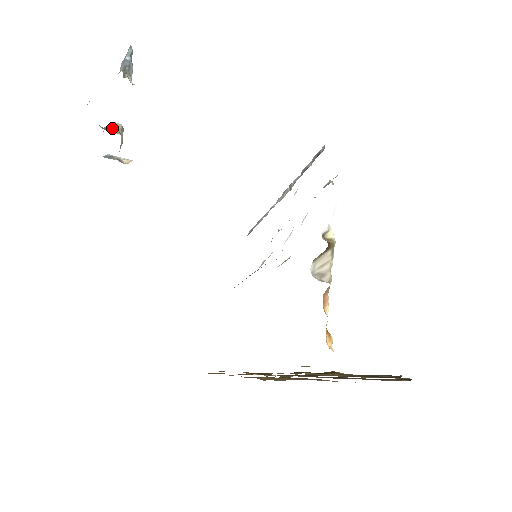
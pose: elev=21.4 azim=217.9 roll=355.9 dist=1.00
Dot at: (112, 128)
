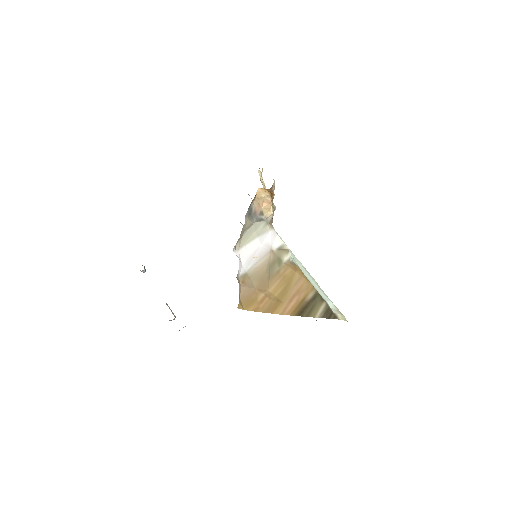
Dot at: occluded
